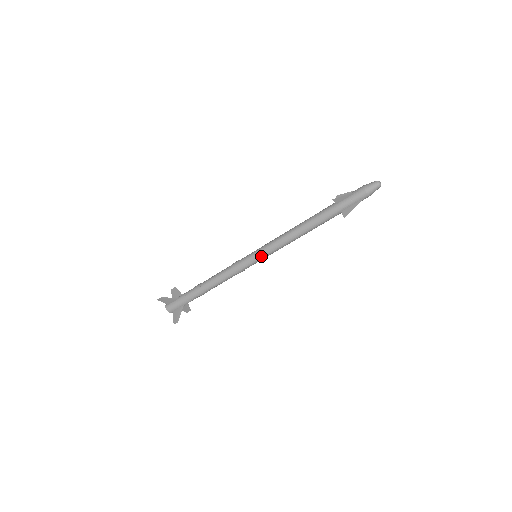
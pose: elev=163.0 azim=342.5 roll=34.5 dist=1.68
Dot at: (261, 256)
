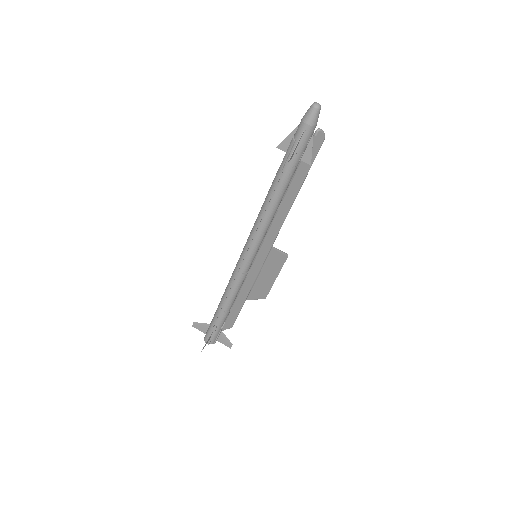
Dot at: (247, 248)
